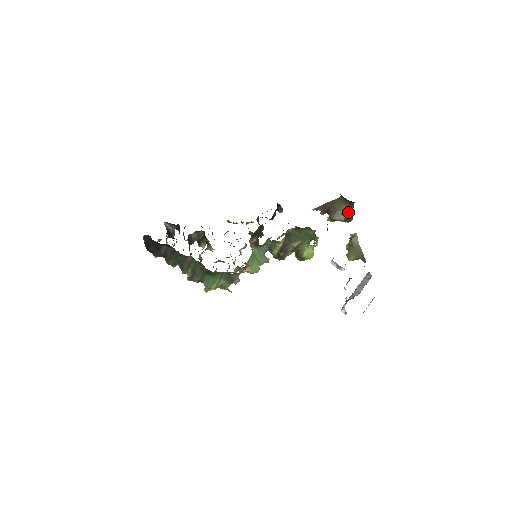
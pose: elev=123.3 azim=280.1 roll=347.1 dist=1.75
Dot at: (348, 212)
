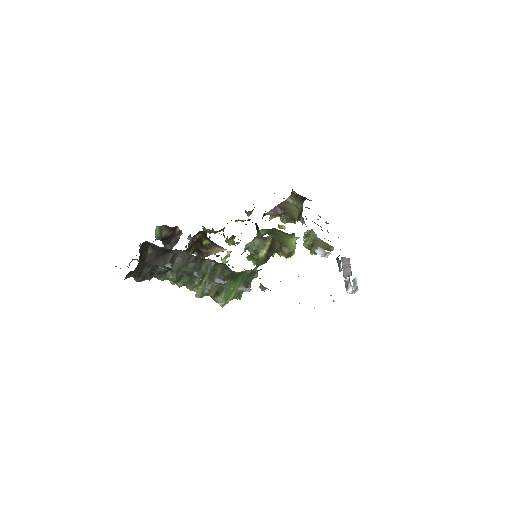
Dot at: (298, 211)
